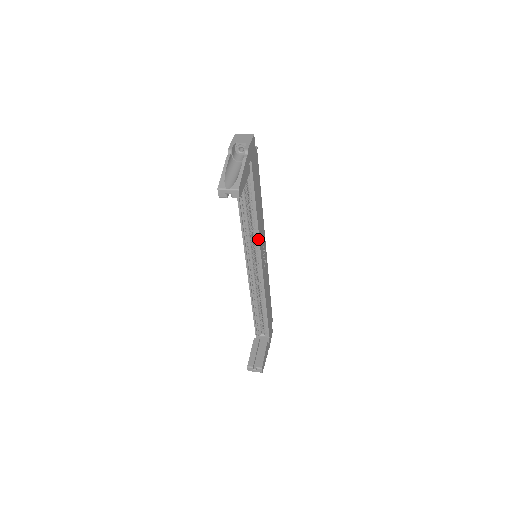
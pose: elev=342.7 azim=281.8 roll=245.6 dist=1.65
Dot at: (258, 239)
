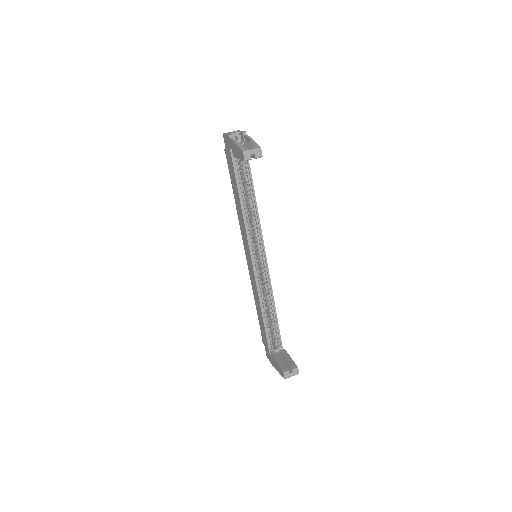
Dot at: (260, 229)
